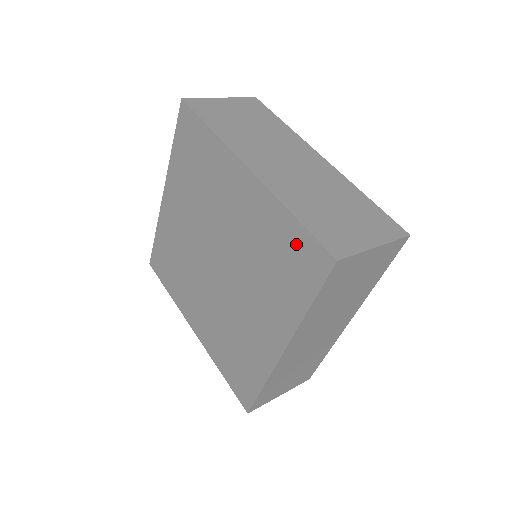
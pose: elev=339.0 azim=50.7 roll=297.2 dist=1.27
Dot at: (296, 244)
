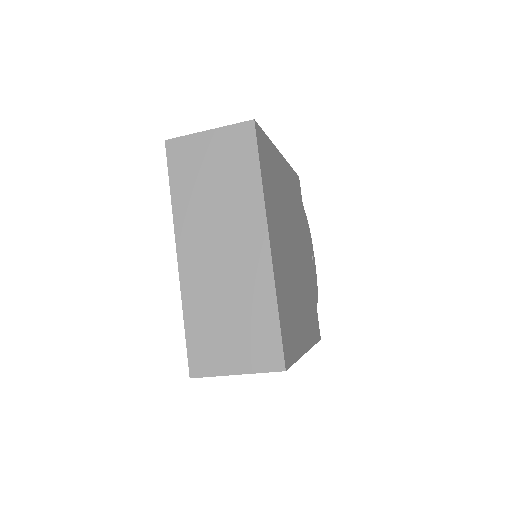
Dot at: occluded
